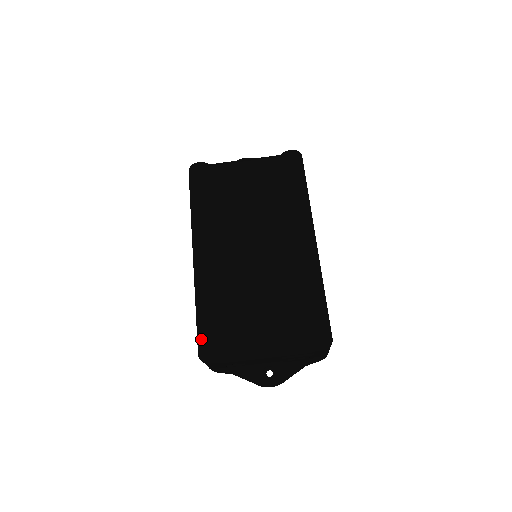
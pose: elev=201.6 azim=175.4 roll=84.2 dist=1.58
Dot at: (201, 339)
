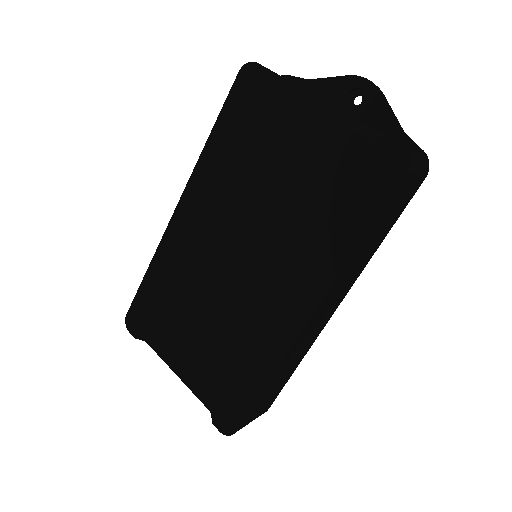
Dot at: (135, 304)
